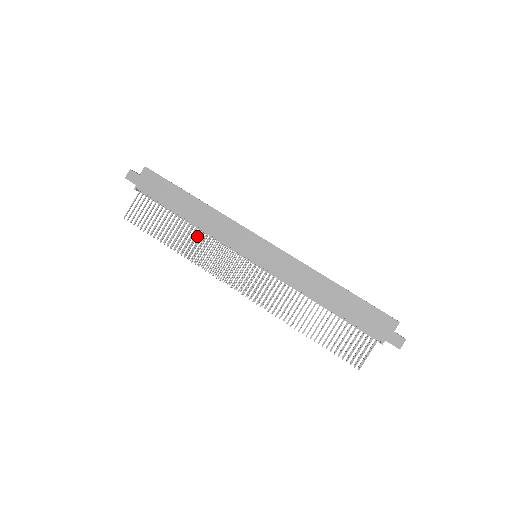
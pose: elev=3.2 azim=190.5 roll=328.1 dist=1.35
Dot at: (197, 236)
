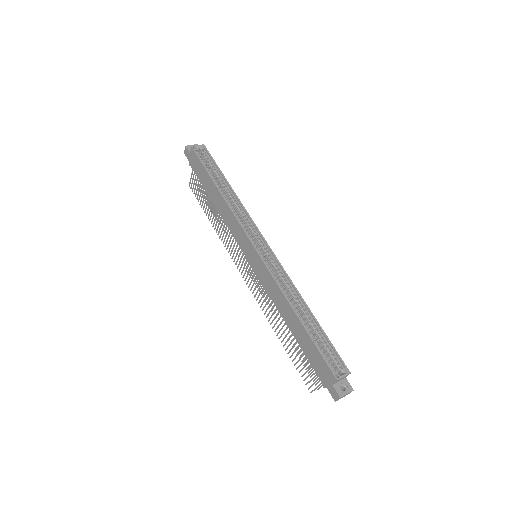
Dot at: (222, 221)
